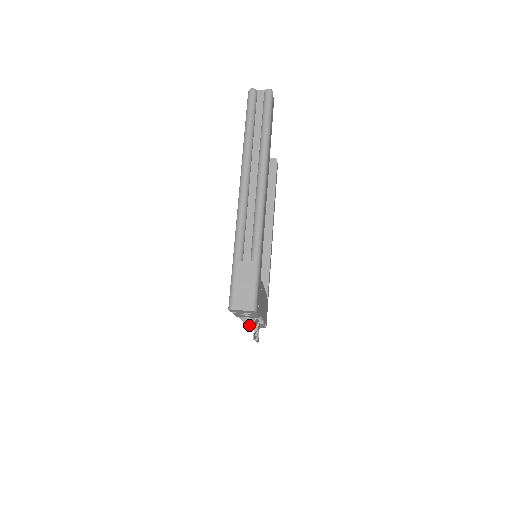
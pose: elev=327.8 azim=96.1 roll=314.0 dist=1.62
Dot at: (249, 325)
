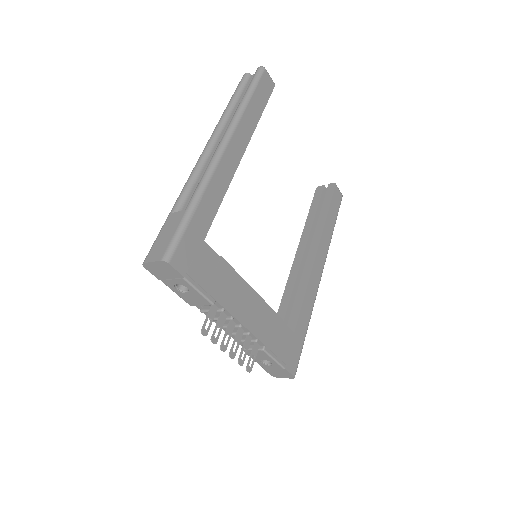
Dot at: (262, 364)
